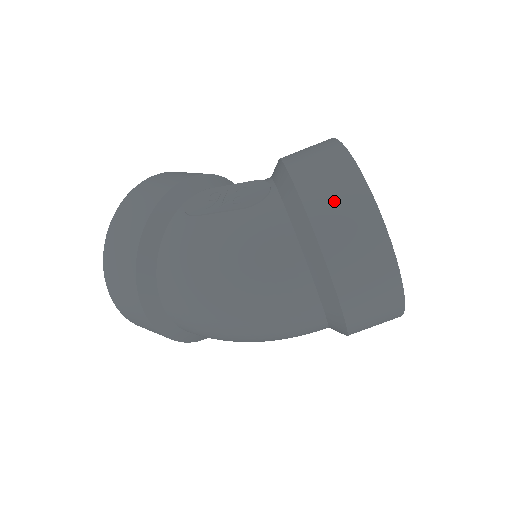
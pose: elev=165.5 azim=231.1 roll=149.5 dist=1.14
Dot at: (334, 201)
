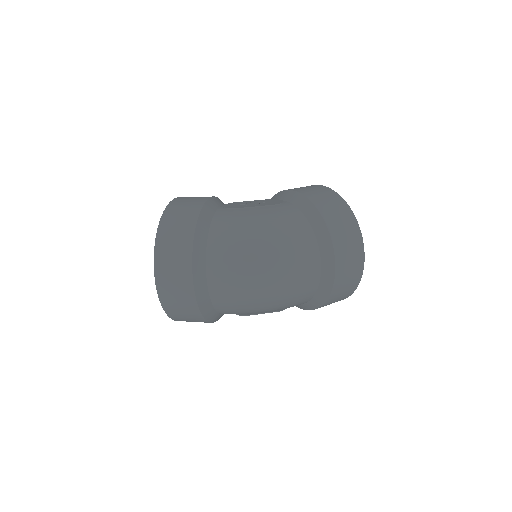
Dot at: (328, 203)
